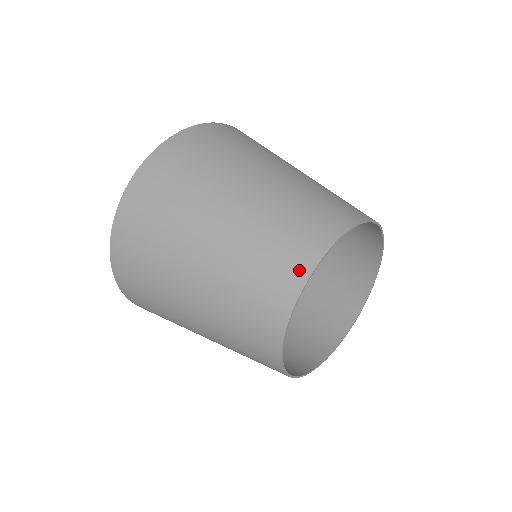
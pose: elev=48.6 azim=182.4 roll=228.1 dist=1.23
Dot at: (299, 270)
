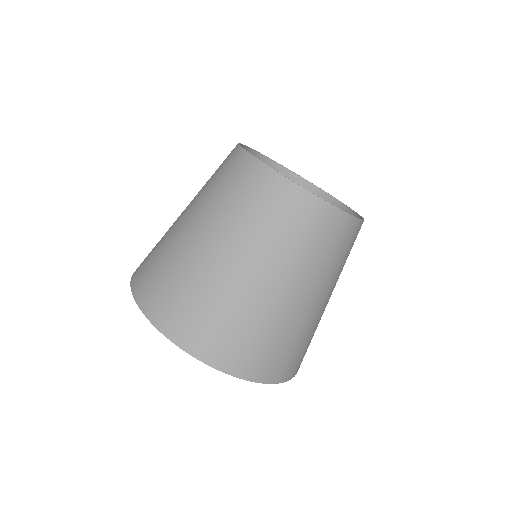
Dot at: (241, 159)
